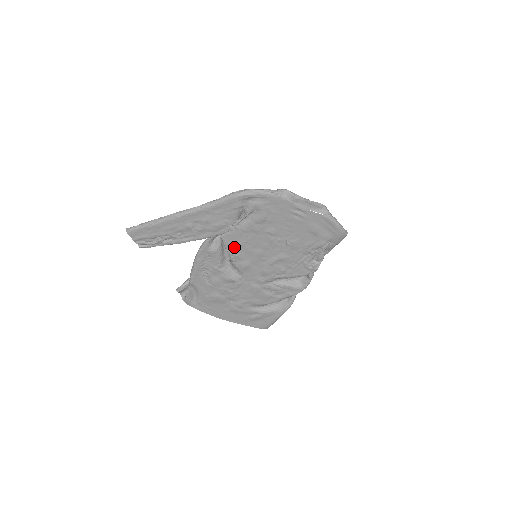
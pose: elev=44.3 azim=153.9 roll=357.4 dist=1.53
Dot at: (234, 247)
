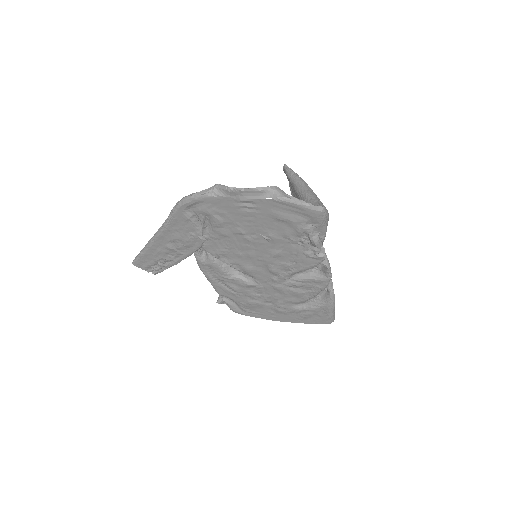
Dot at: (222, 255)
